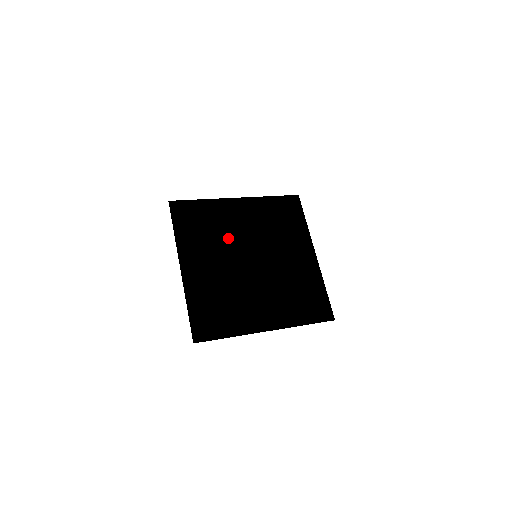
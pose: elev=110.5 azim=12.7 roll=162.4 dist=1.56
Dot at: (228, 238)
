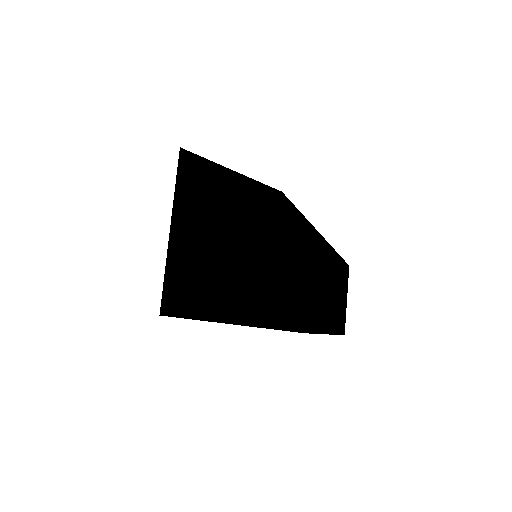
Dot at: (311, 278)
